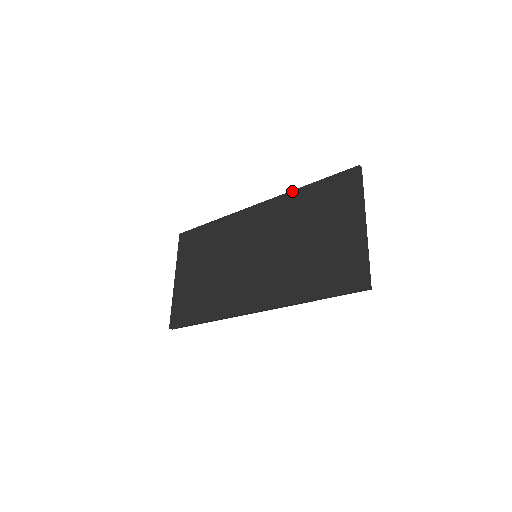
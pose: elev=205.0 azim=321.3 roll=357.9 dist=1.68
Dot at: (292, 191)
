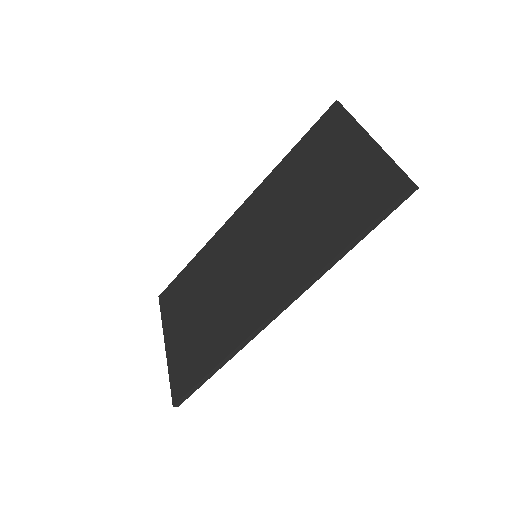
Dot at: (272, 171)
